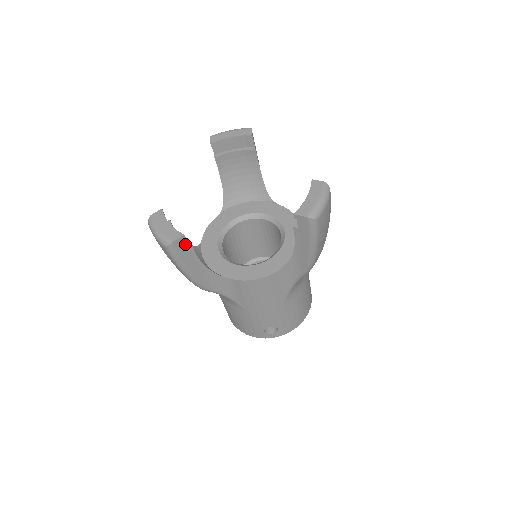
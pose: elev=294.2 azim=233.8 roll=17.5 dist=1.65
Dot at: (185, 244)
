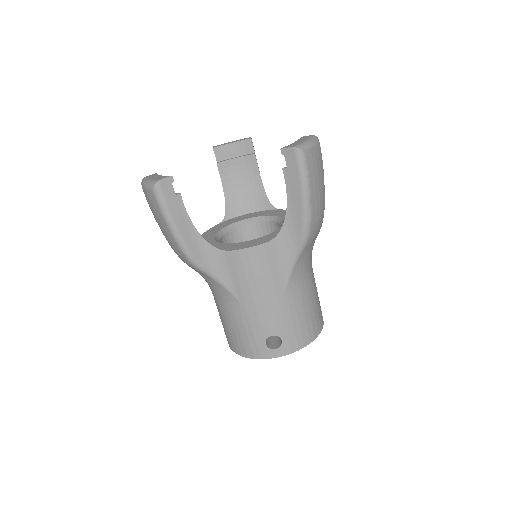
Dot at: (173, 189)
